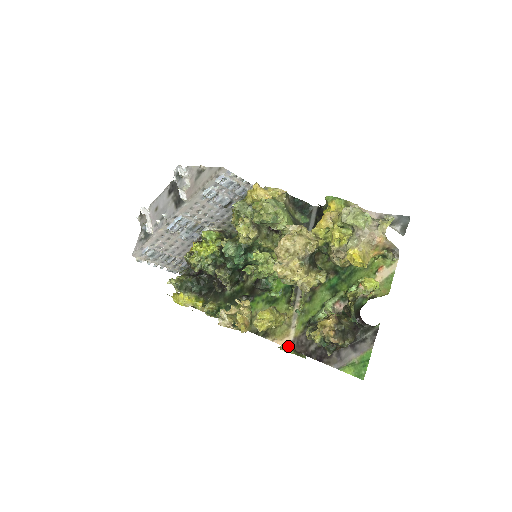
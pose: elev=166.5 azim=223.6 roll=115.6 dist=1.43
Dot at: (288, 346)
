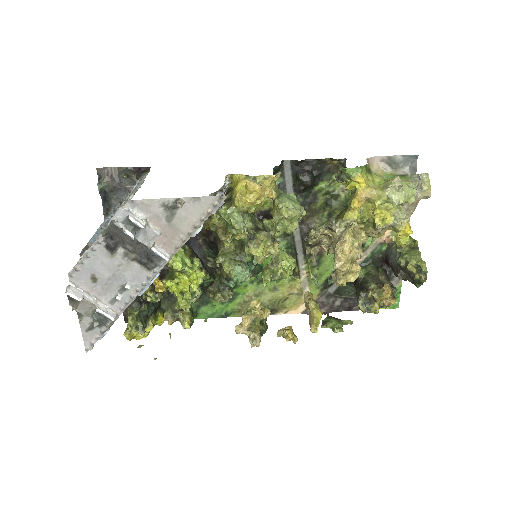
Dot at: occluded
